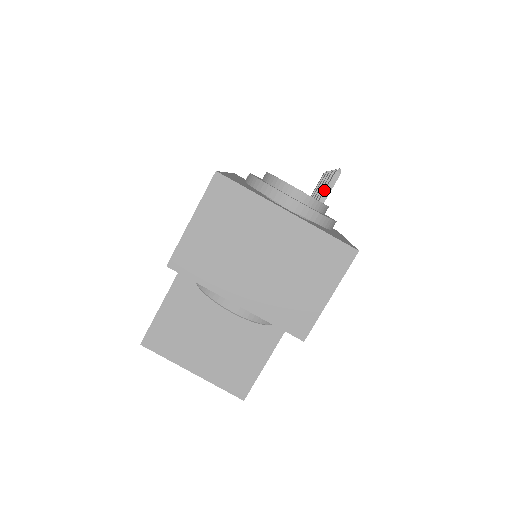
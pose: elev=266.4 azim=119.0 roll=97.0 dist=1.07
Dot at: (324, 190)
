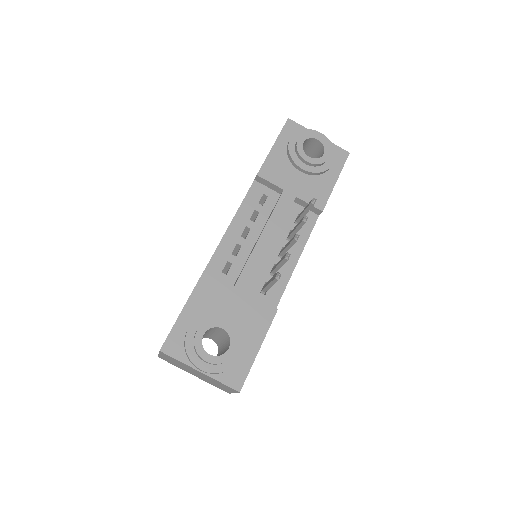
Dot at: (271, 280)
